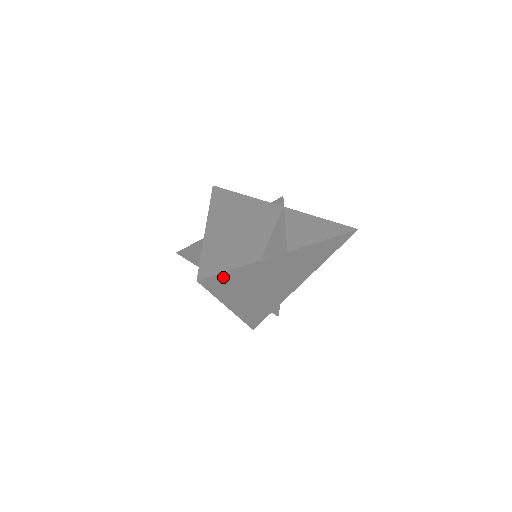
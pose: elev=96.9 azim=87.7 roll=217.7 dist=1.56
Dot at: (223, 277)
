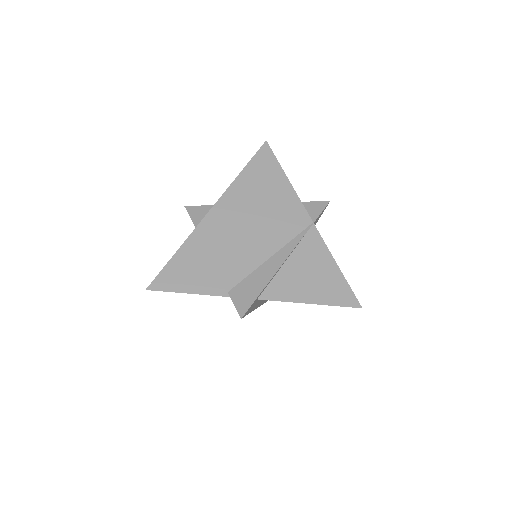
Dot at: occluded
